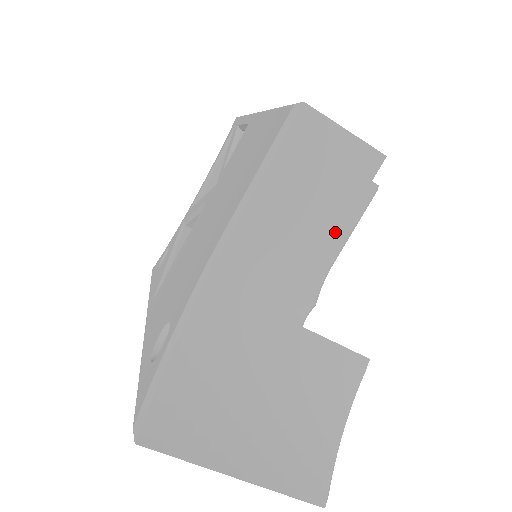
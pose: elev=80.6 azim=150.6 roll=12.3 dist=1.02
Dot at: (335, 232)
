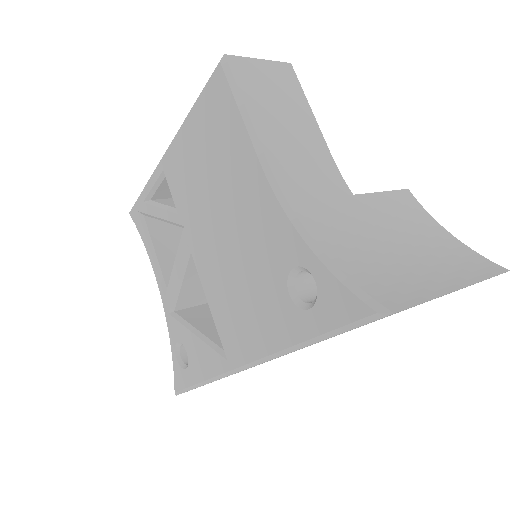
Dot at: (314, 123)
